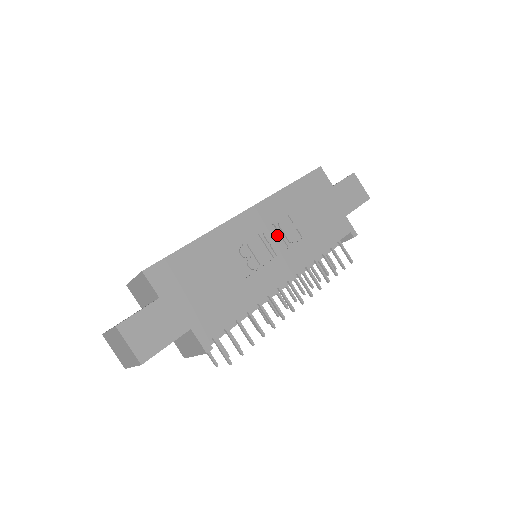
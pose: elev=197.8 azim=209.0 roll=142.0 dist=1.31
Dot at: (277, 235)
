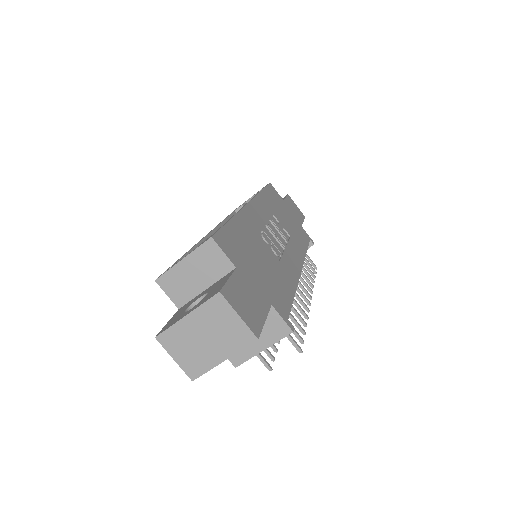
Dot at: (275, 230)
